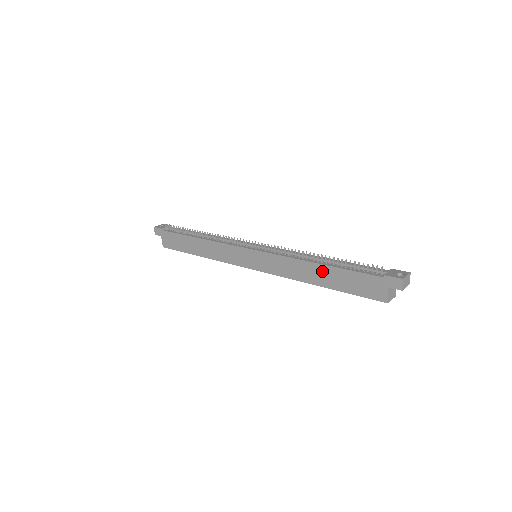
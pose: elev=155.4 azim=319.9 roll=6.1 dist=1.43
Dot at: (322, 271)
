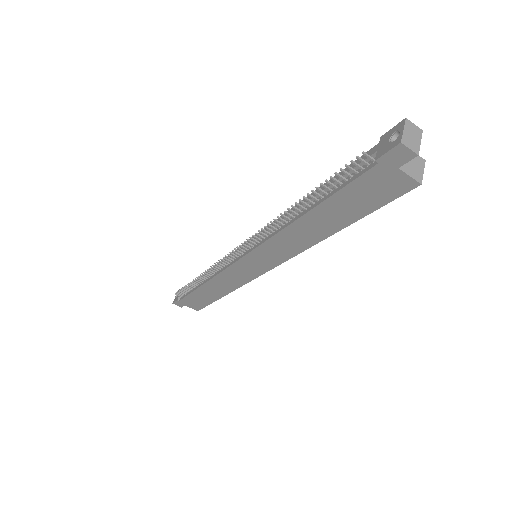
Dot at: (316, 219)
